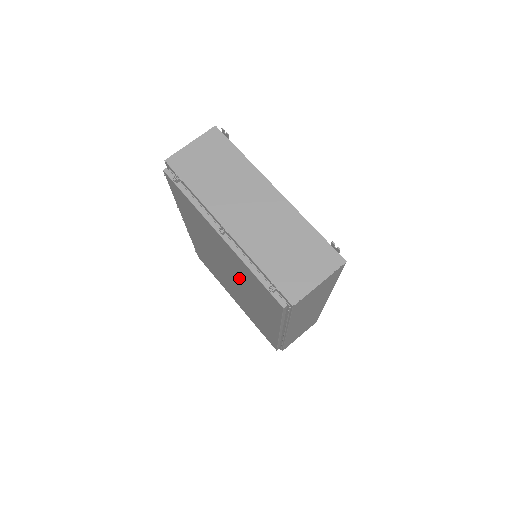
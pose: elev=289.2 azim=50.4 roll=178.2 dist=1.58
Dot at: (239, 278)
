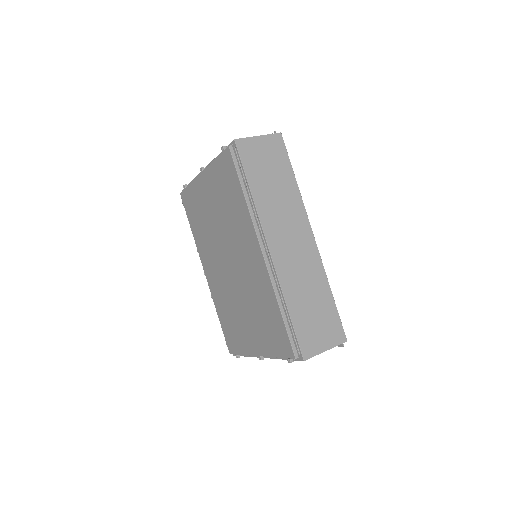
Dot at: (225, 226)
